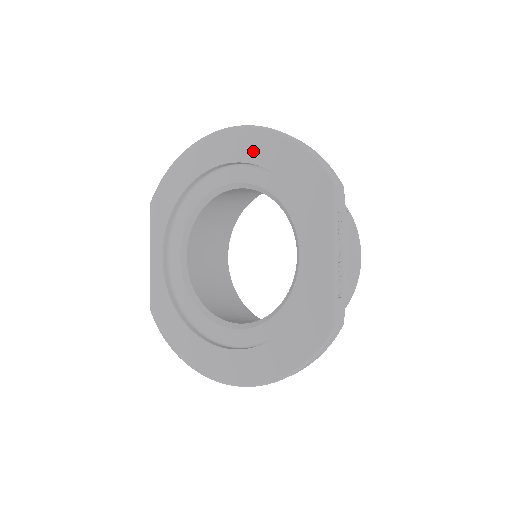
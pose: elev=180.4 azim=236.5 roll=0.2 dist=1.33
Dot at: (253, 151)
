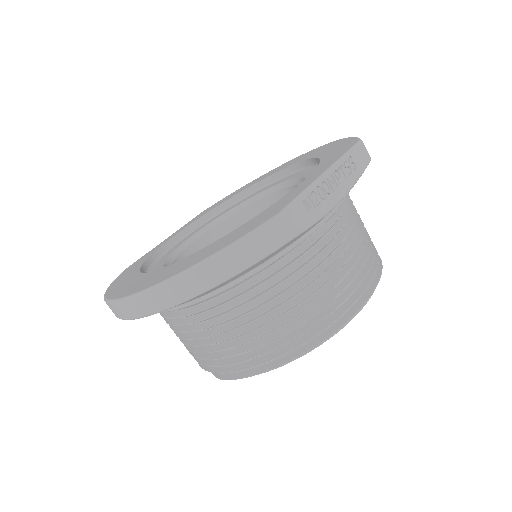
Dot at: (307, 156)
